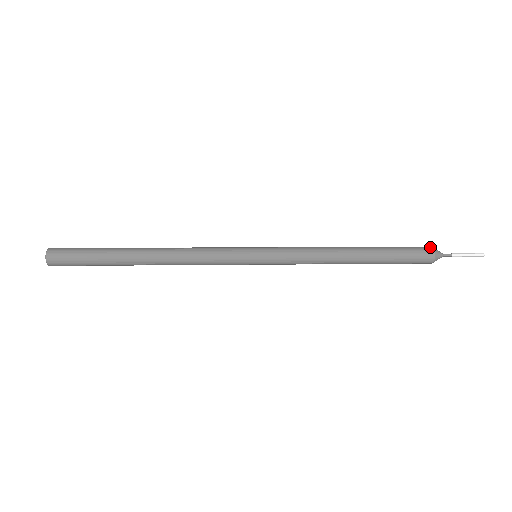
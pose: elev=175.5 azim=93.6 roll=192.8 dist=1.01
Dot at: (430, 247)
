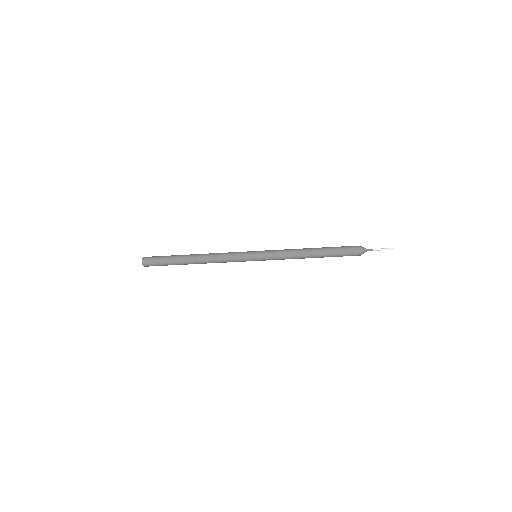
Dot at: occluded
